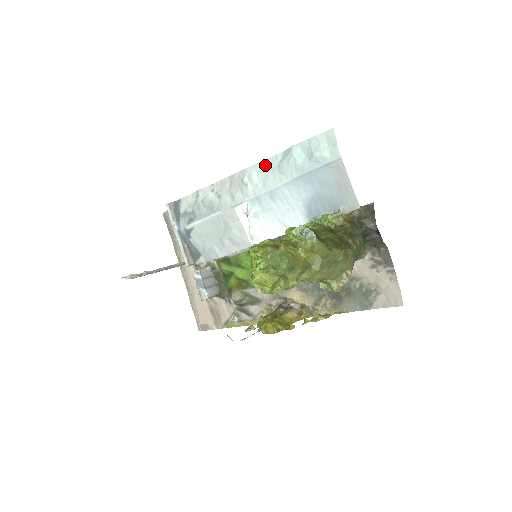
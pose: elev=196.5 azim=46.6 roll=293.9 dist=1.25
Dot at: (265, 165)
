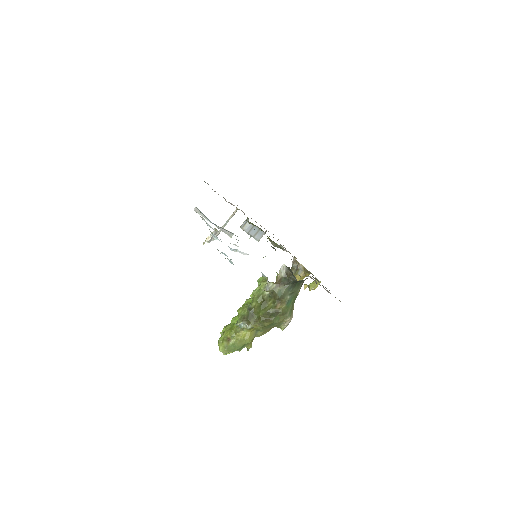
Dot at: occluded
